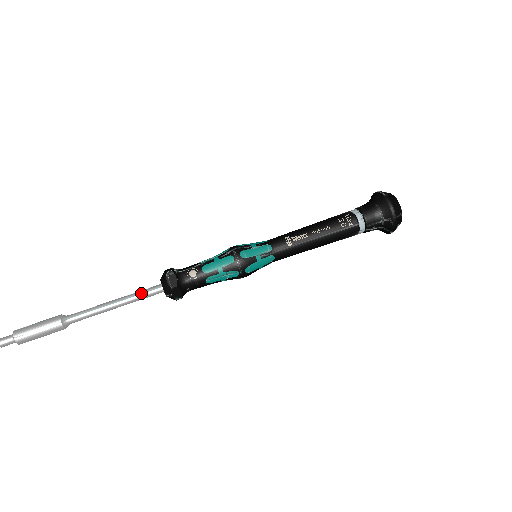
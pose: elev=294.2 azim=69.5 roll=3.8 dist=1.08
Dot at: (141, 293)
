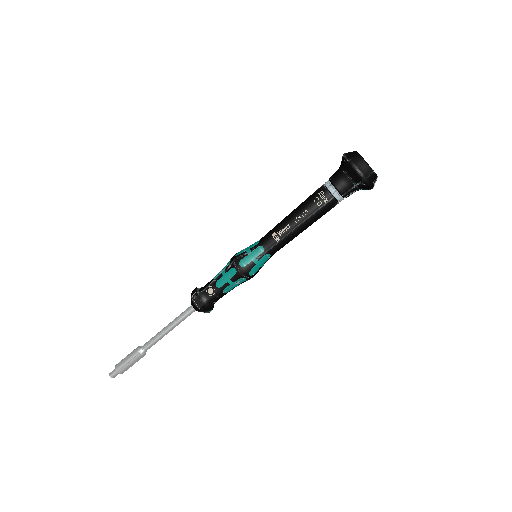
Dot at: (182, 316)
